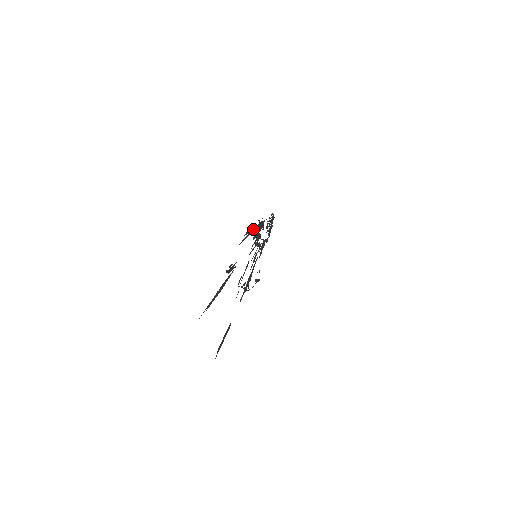
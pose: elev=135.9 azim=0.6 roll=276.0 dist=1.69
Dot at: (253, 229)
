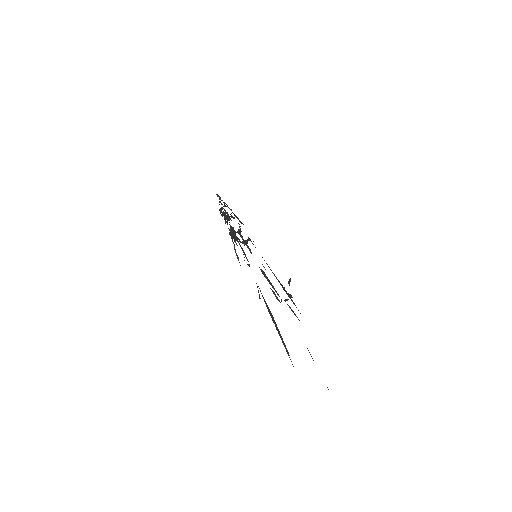
Dot at: (231, 230)
